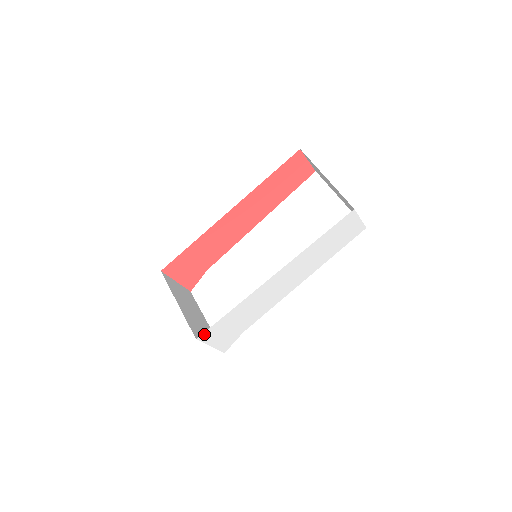
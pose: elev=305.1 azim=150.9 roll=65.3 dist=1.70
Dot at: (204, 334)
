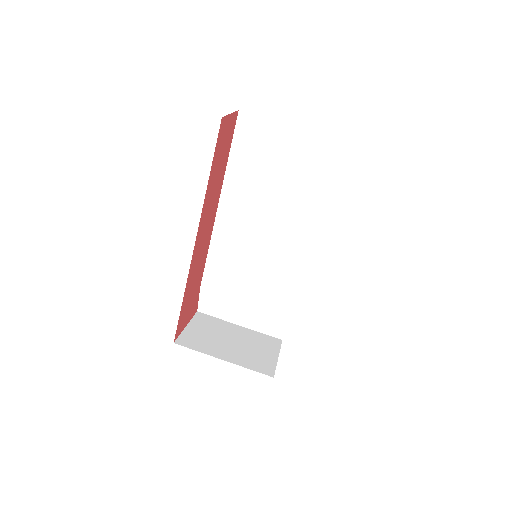
Dot at: occluded
